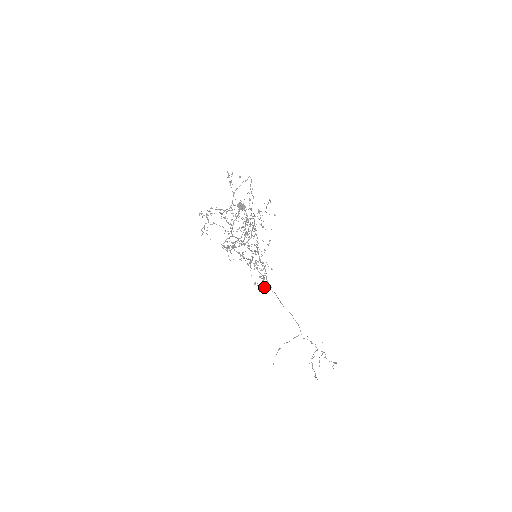
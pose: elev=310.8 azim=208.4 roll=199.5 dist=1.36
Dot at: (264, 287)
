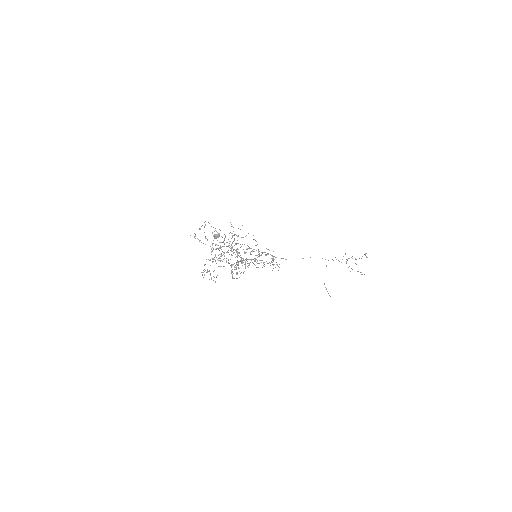
Dot at: (279, 267)
